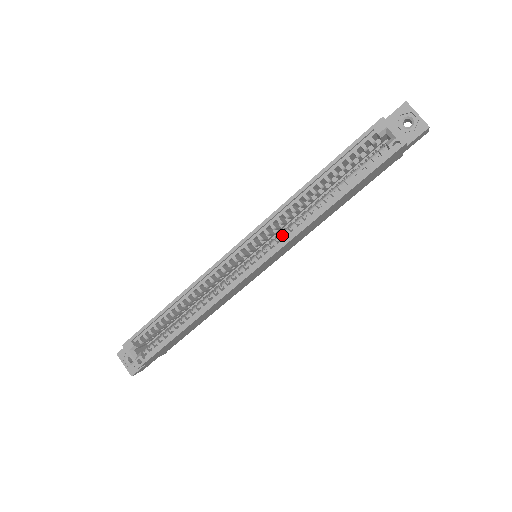
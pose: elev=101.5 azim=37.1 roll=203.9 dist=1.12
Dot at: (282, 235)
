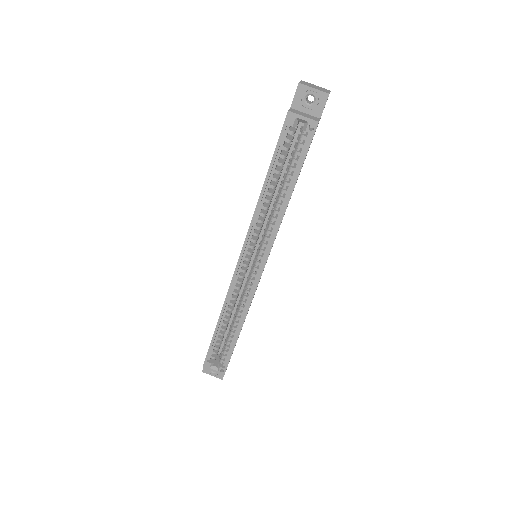
Dot at: (266, 237)
